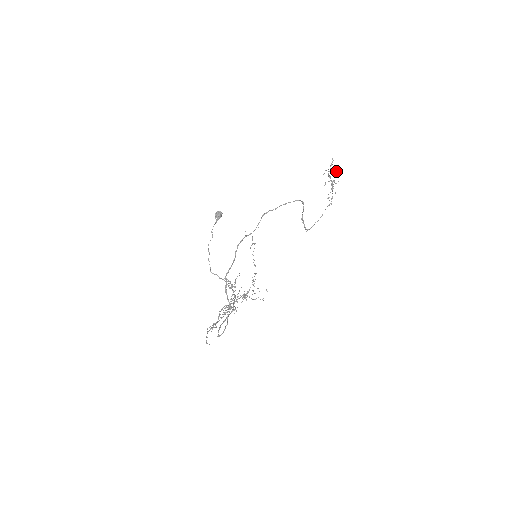
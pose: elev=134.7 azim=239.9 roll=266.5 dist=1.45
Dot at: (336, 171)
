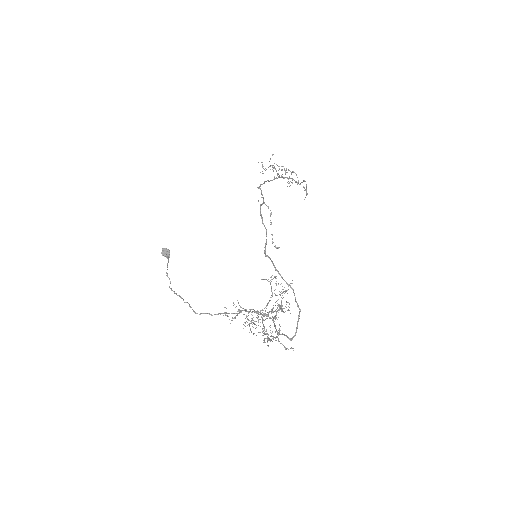
Dot at: (272, 169)
